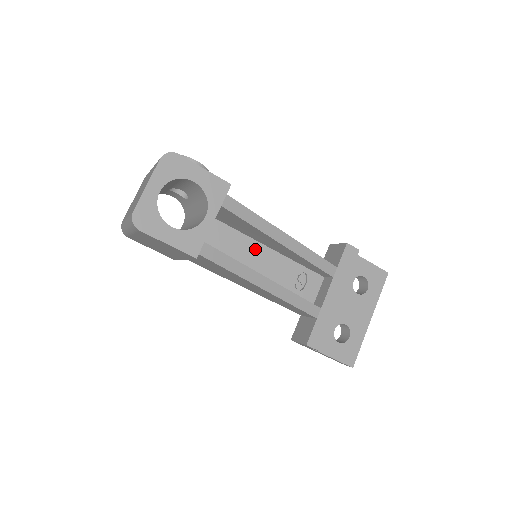
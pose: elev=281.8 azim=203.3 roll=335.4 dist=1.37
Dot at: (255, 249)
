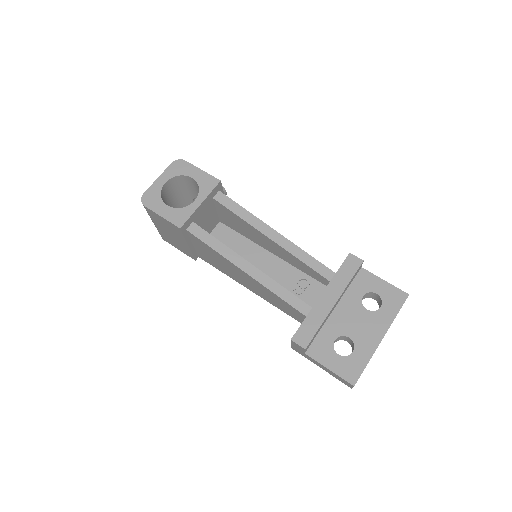
Dot at: (260, 254)
